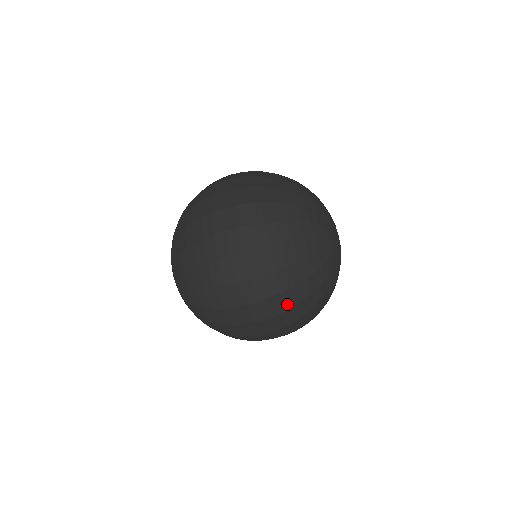
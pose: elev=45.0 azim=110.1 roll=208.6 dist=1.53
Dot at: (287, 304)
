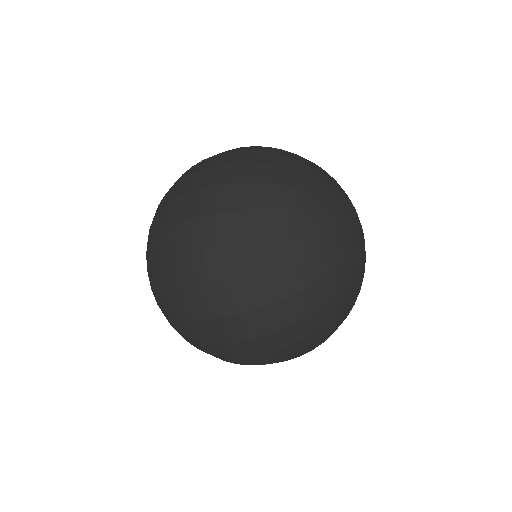
Dot at: (300, 349)
